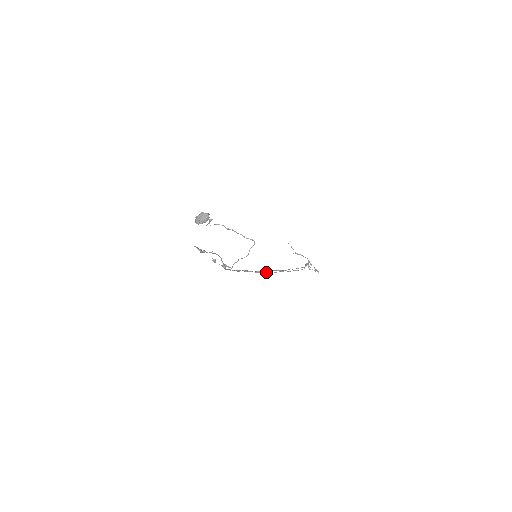
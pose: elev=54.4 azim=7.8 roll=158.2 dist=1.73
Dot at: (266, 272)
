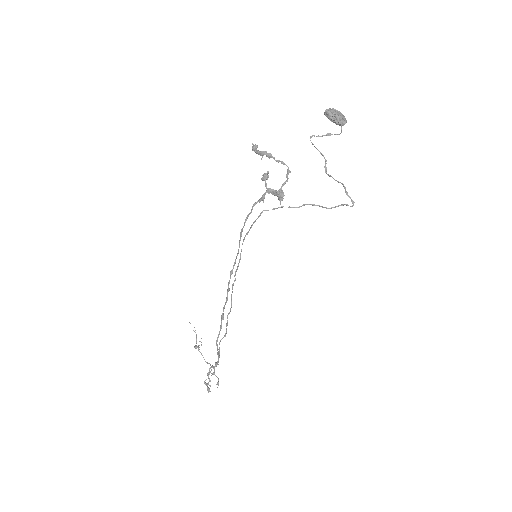
Dot at: (232, 291)
